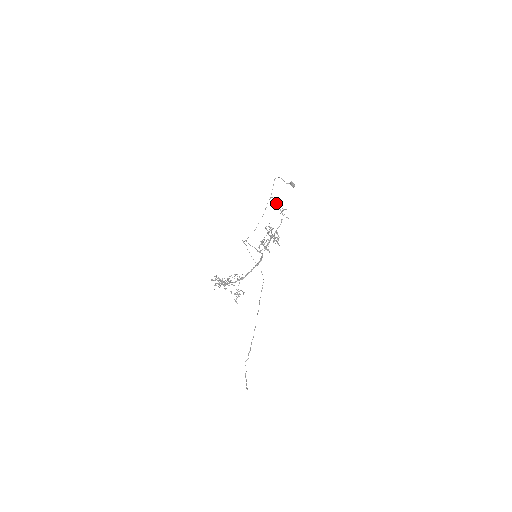
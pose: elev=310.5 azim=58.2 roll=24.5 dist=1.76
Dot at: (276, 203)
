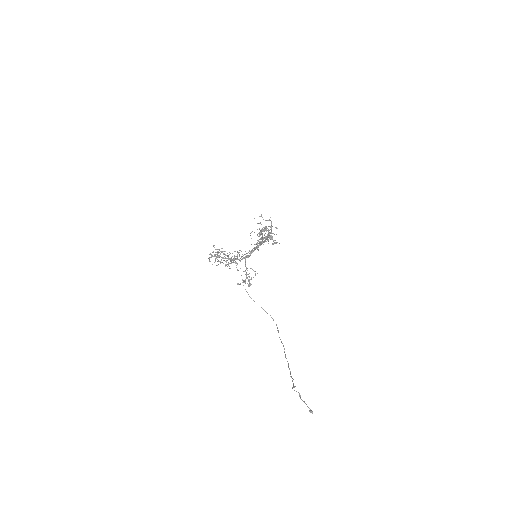
Dot at: (259, 223)
